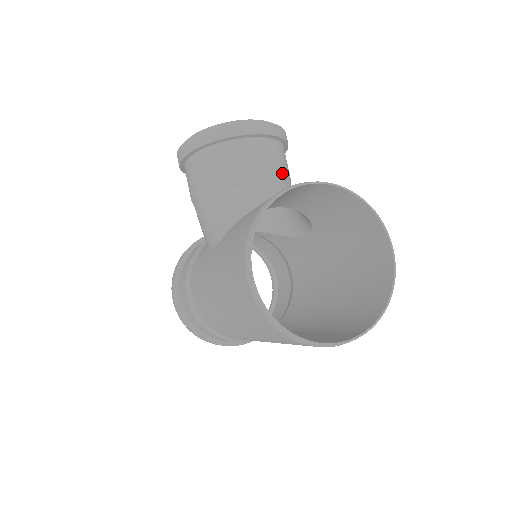
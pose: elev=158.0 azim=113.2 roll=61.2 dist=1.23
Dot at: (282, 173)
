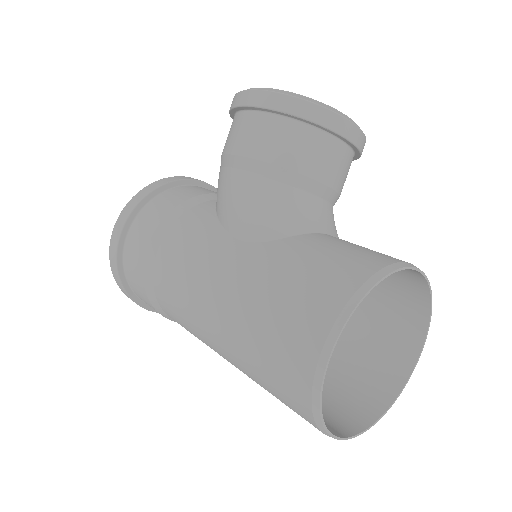
Dot at: (340, 194)
